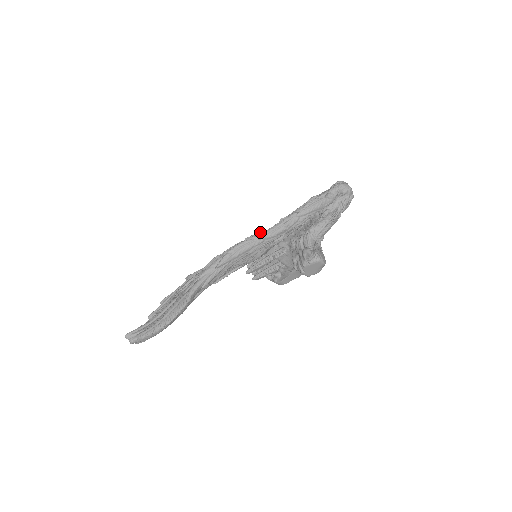
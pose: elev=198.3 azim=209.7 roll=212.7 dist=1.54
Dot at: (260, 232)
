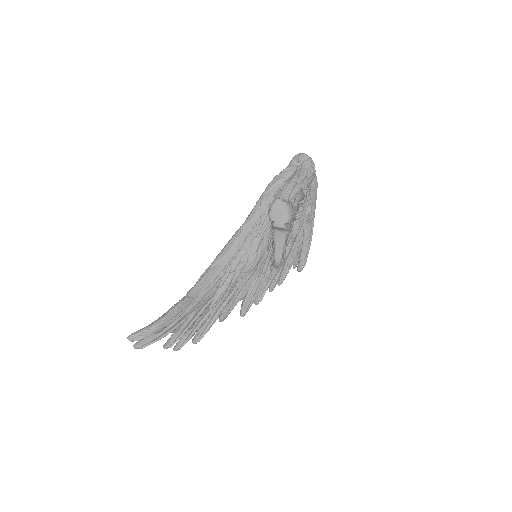
Dot at: occluded
